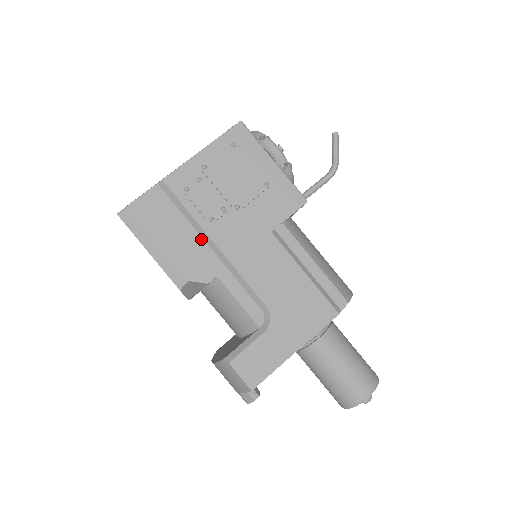
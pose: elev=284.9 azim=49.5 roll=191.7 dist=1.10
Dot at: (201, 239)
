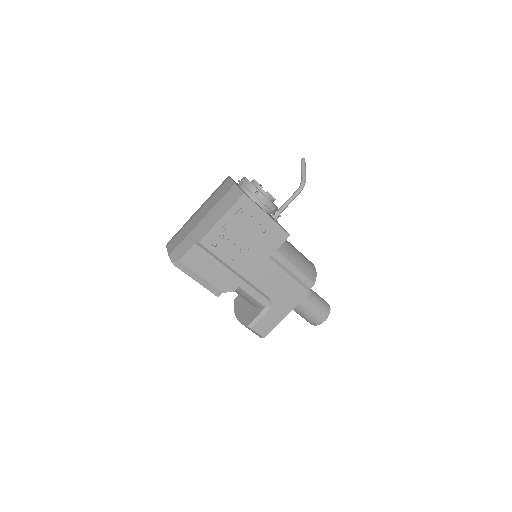
Dot at: (227, 269)
